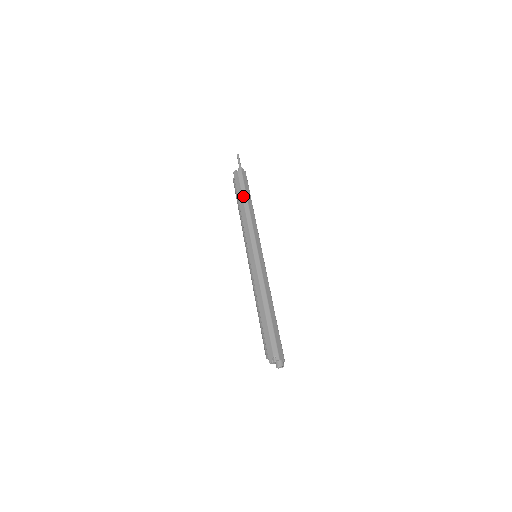
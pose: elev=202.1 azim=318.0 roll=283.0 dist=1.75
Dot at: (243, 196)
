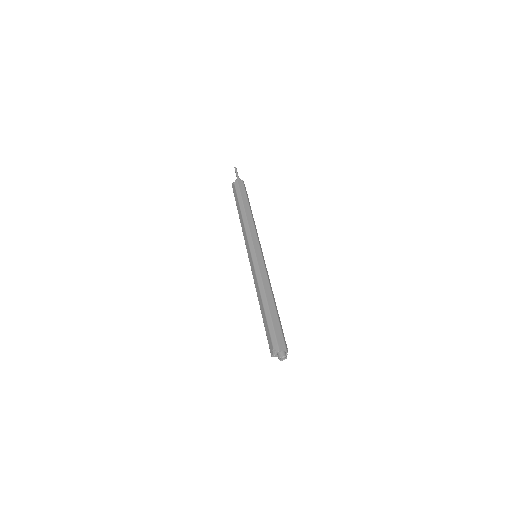
Dot at: (239, 204)
